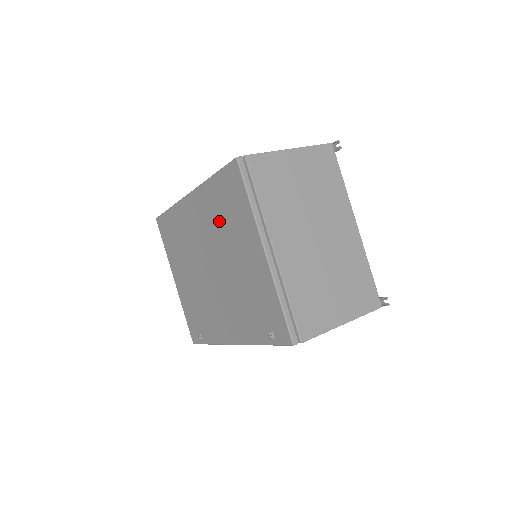
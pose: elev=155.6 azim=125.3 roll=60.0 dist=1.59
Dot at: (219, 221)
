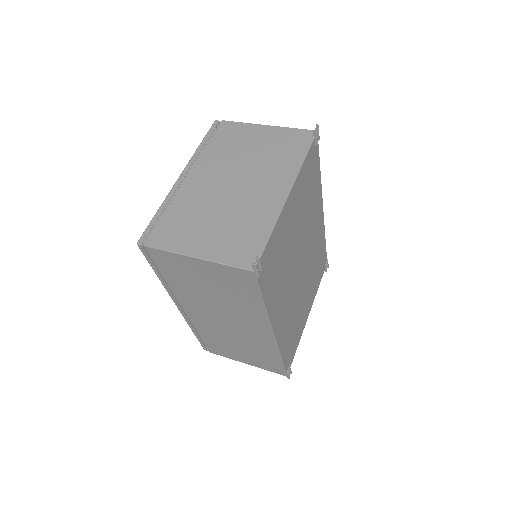
Dot at: occluded
